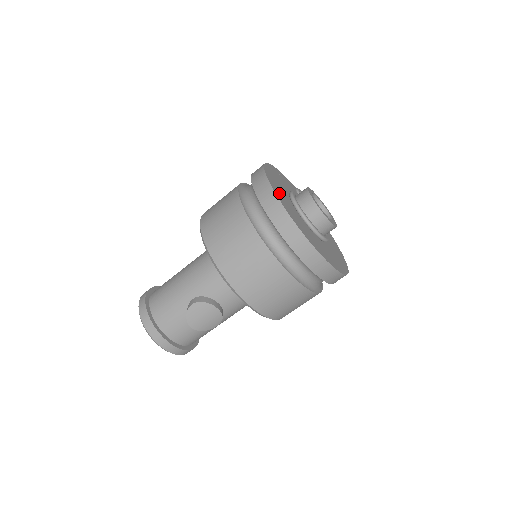
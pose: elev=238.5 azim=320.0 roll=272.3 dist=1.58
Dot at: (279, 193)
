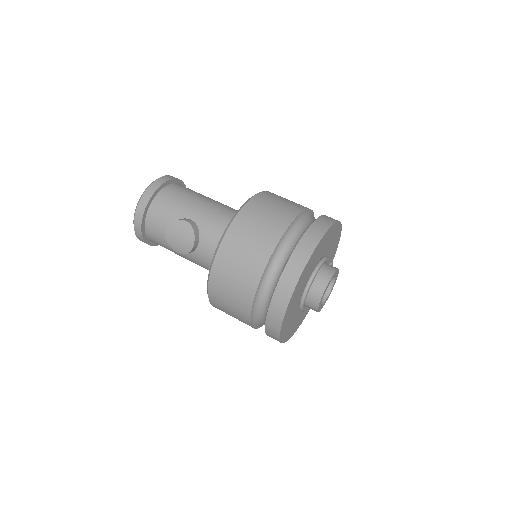
Dot at: (321, 245)
